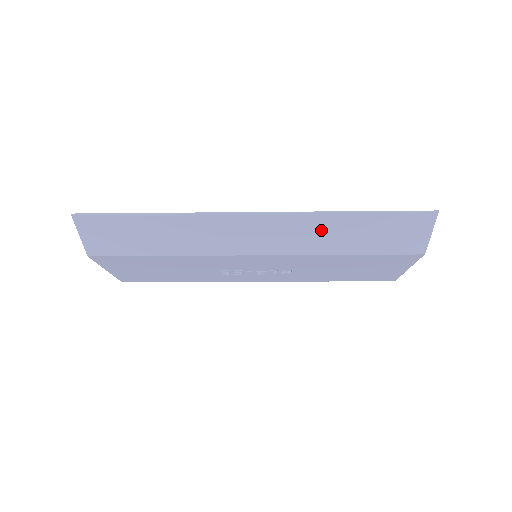
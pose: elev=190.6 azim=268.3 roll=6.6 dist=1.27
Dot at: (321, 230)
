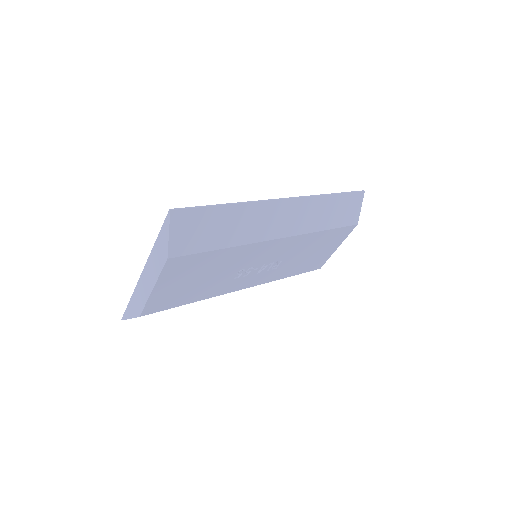
Dot at: (317, 210)
